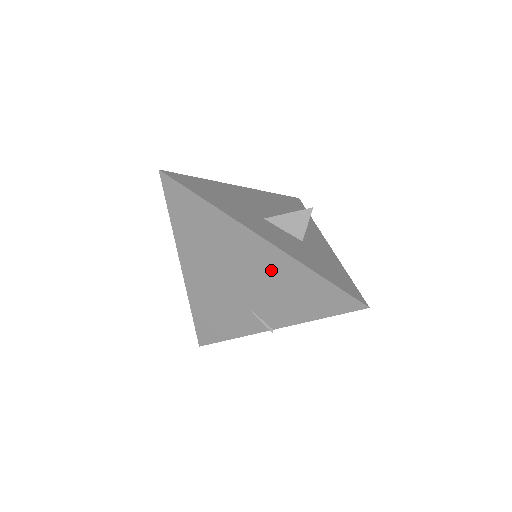
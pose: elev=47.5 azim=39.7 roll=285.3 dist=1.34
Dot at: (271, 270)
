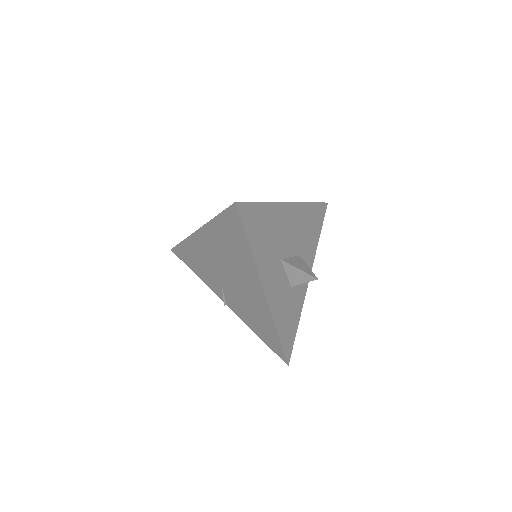
Dot at: (254, 302)
